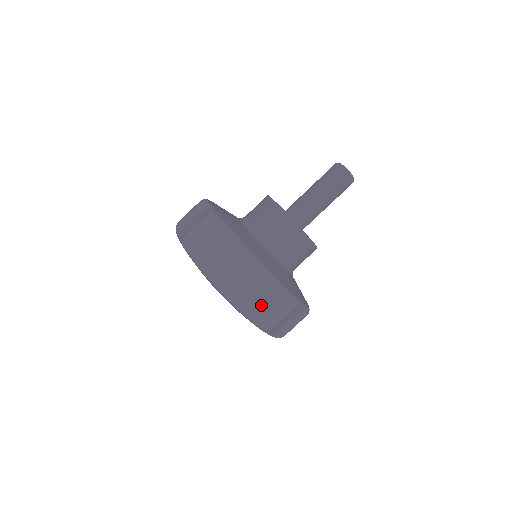
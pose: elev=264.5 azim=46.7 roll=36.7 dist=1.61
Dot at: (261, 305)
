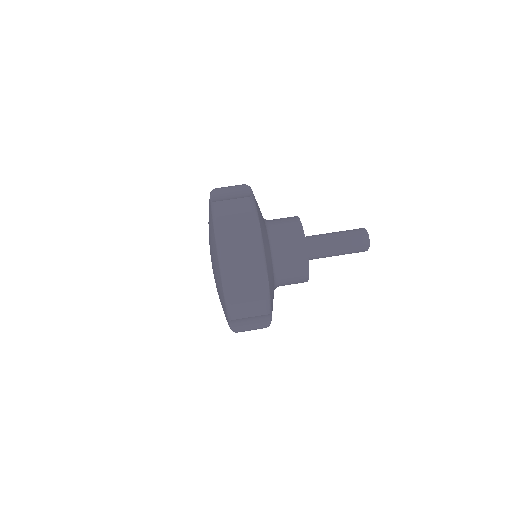
Dot at: occluded
